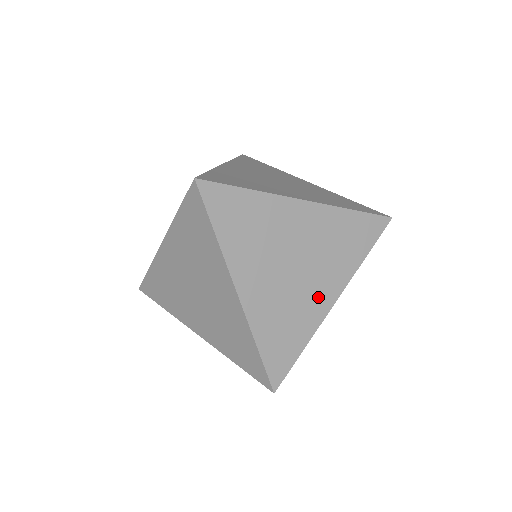
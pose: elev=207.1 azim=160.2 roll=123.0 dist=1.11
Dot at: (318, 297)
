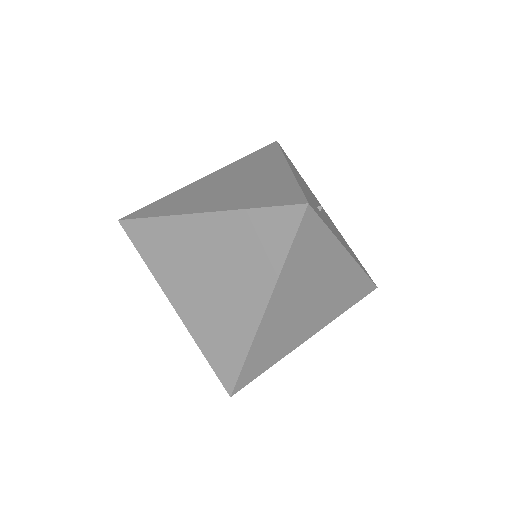
Dot at: (271, 174)
